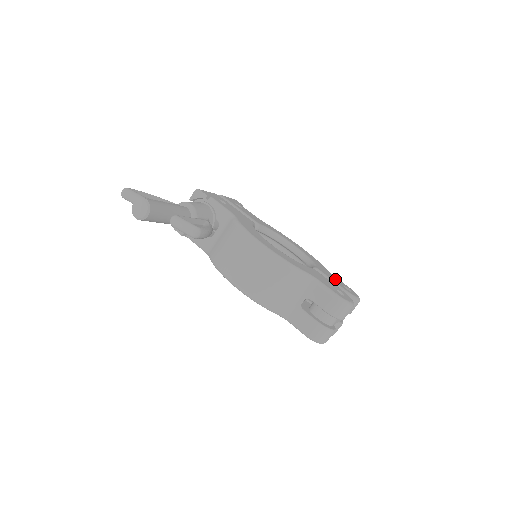
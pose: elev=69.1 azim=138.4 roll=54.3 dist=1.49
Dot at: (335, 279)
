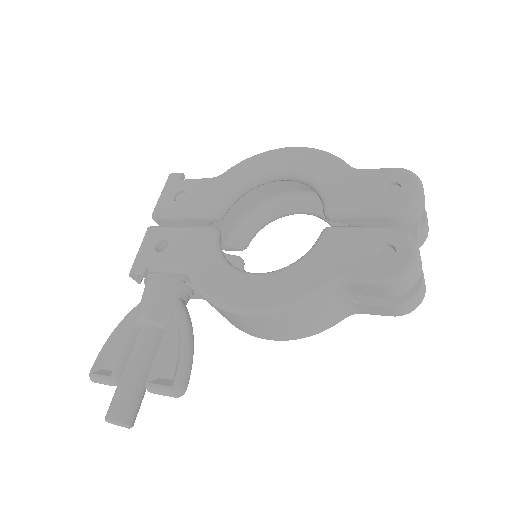
Dot at: (364, 190)
